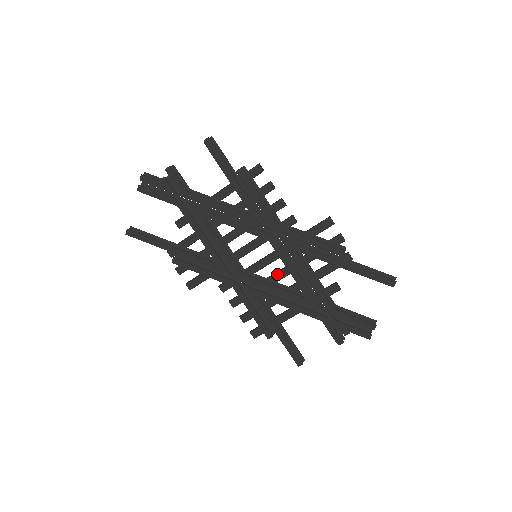
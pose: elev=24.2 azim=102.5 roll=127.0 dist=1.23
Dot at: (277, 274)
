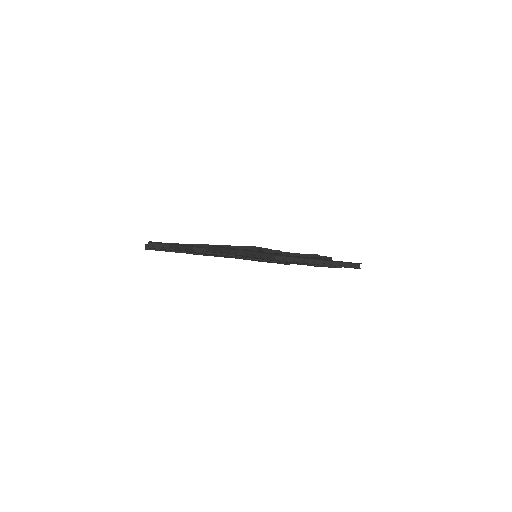
Dot at: occluded
